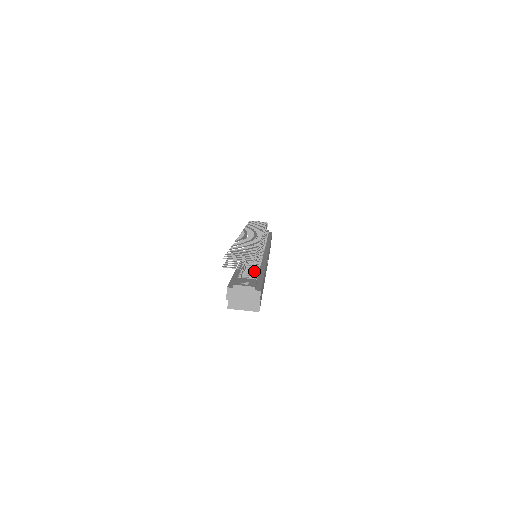
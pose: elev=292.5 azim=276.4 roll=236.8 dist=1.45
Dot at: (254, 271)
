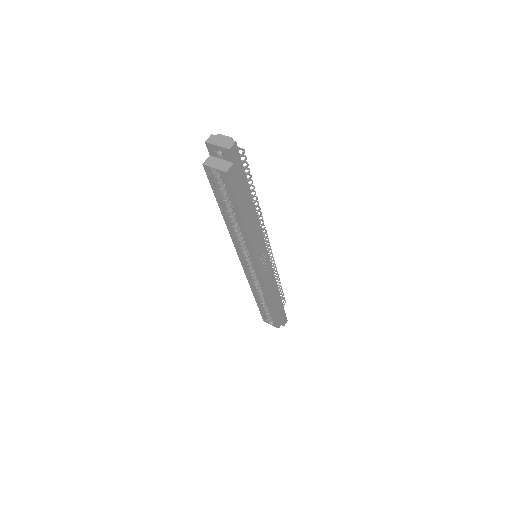
Dot at: (241, 155)
